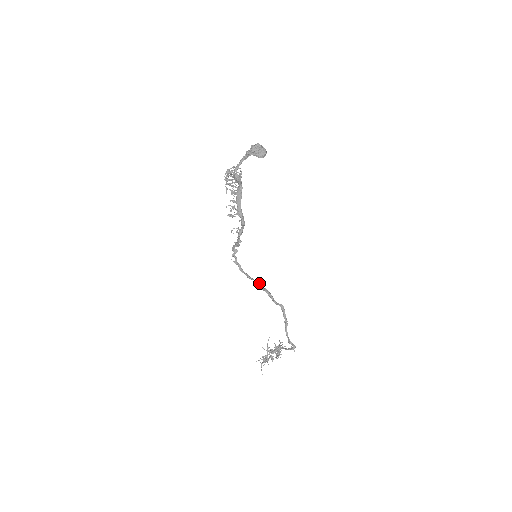
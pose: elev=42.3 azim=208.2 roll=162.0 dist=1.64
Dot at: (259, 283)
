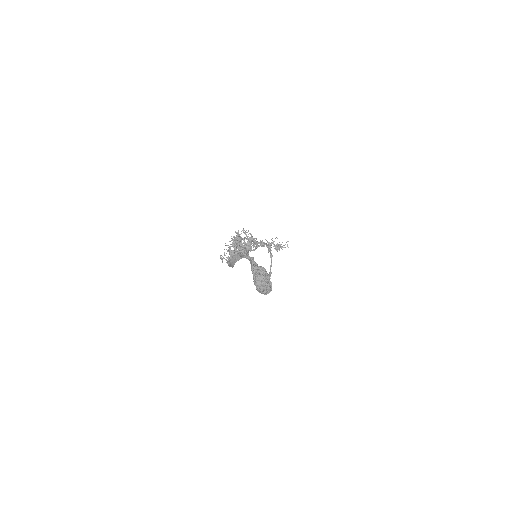
Dot at: occluded
